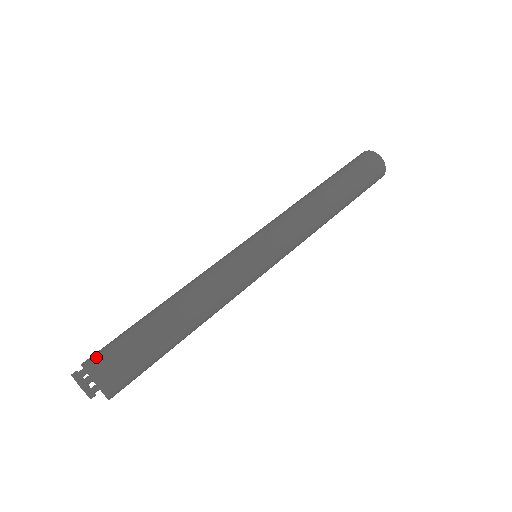
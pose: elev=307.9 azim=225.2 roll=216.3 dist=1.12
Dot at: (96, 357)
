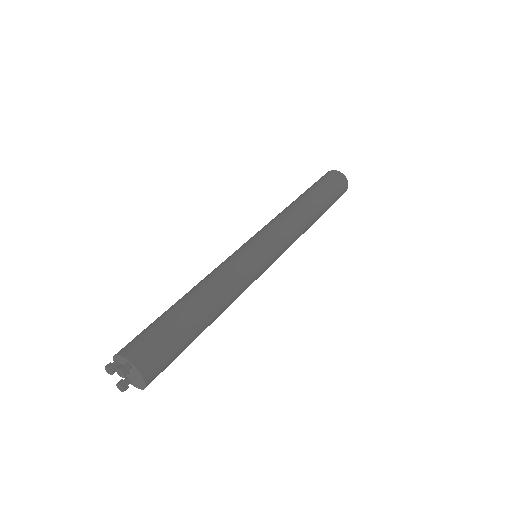
Dot at: (131, 345)
